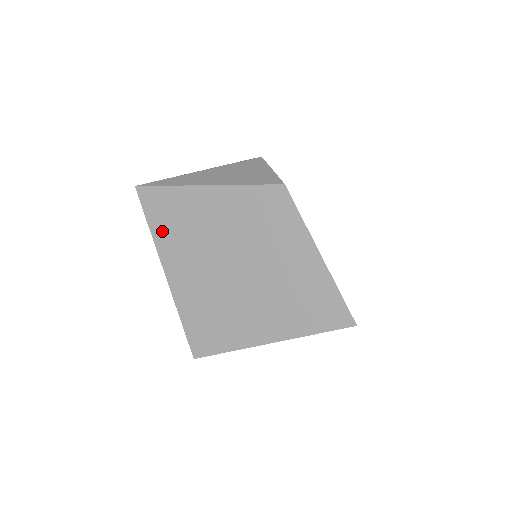
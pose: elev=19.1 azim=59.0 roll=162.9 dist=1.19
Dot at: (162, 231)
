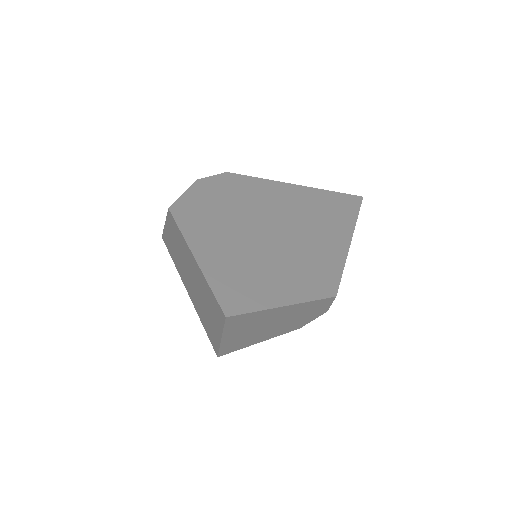
Dot at: (176, 264)
